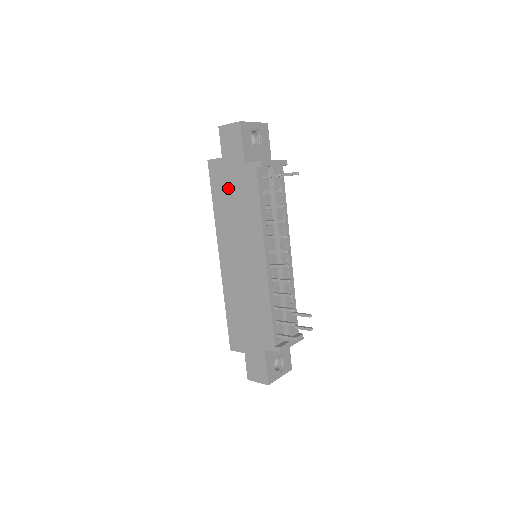
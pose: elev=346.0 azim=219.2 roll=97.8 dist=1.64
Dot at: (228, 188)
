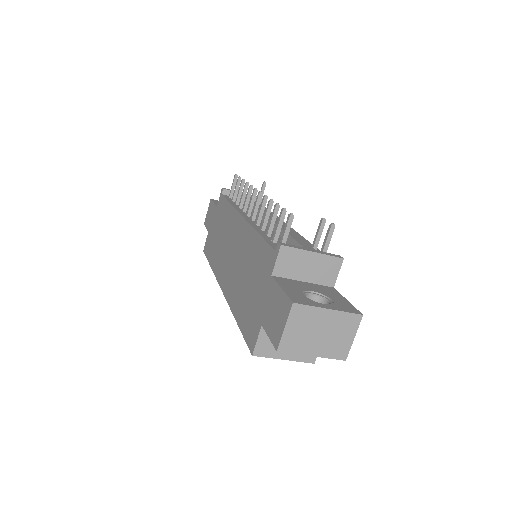
Dot at: (214, 237)
